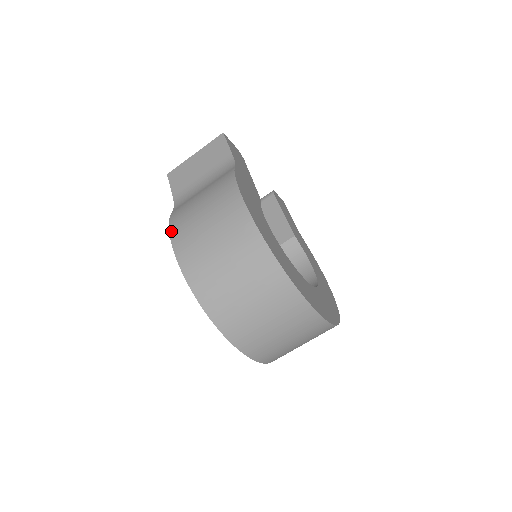
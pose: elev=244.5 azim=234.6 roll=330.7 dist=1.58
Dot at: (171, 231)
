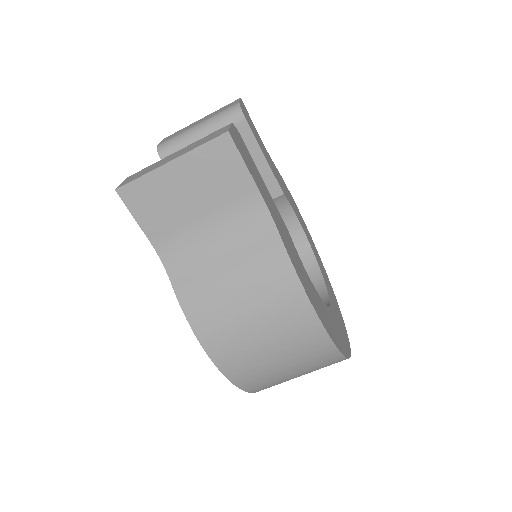
Dot at: (202, 341)
